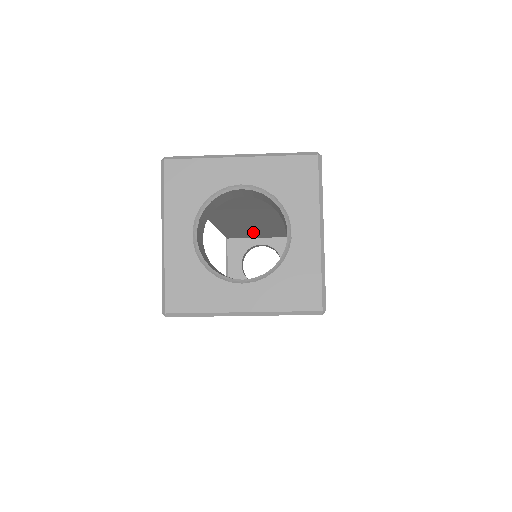
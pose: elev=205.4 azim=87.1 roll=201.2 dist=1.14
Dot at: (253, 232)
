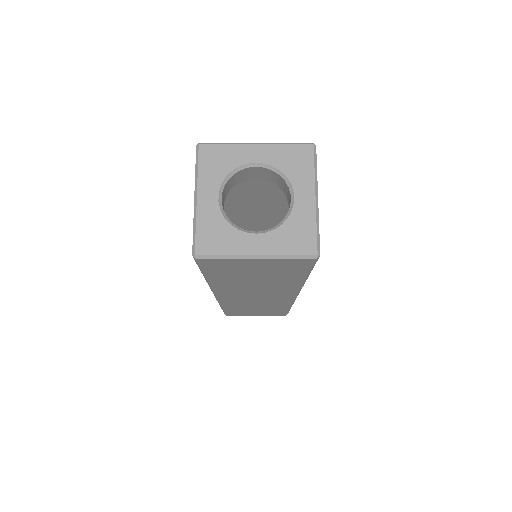
Dot at: occluded
